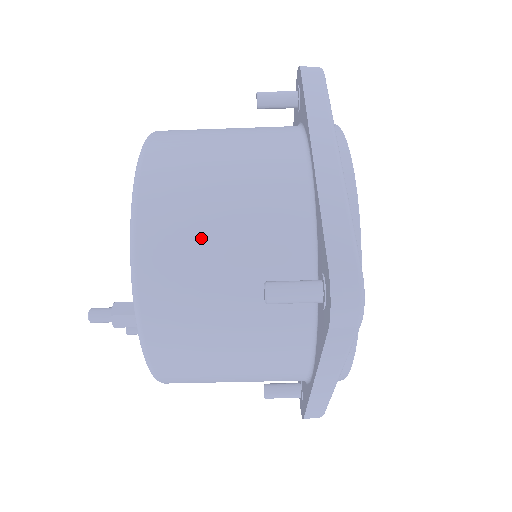
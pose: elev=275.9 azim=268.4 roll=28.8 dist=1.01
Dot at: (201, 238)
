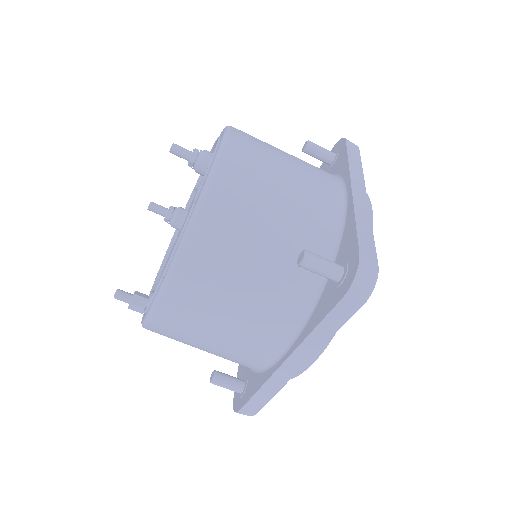
Dot at: (189, 344)
